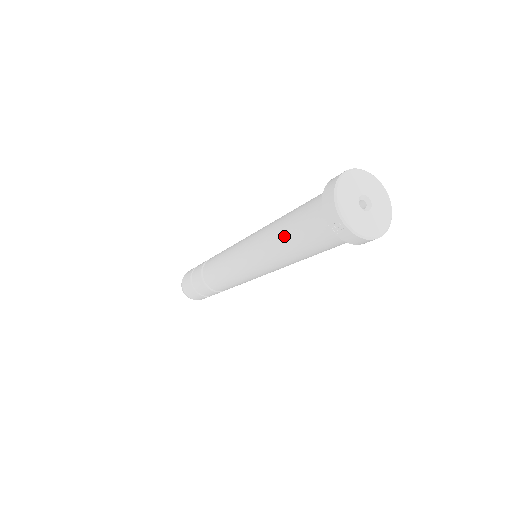
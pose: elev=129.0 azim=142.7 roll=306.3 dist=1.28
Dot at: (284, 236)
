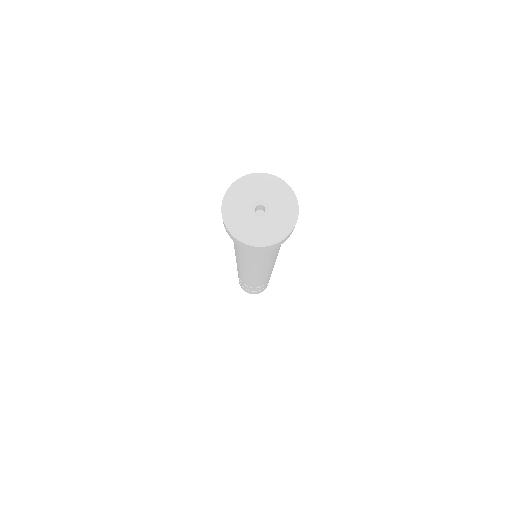
Dot at: occluded
